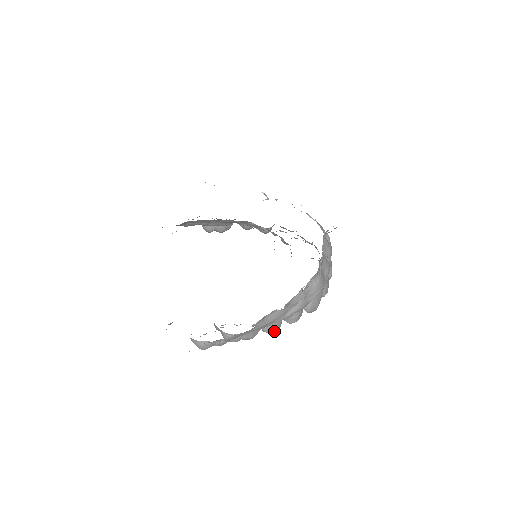
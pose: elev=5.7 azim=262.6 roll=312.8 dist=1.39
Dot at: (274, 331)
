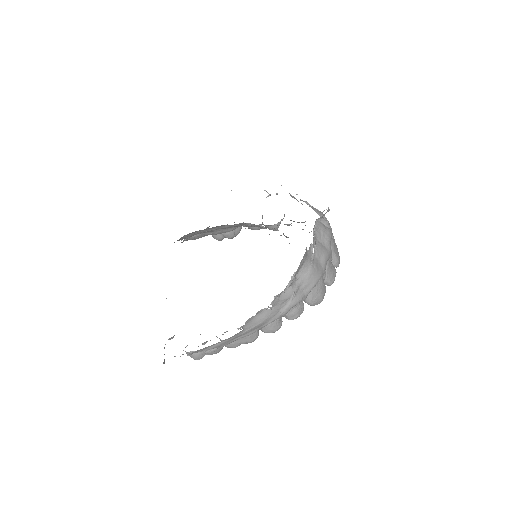
Dot at: (274, 331)
